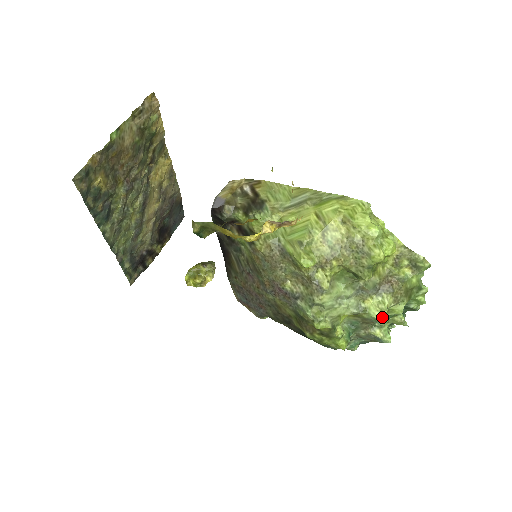
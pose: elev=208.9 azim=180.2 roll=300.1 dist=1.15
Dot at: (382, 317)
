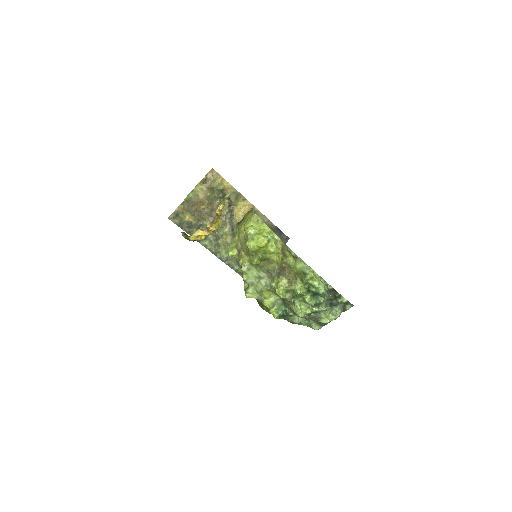
Dot at: (279, 293)
